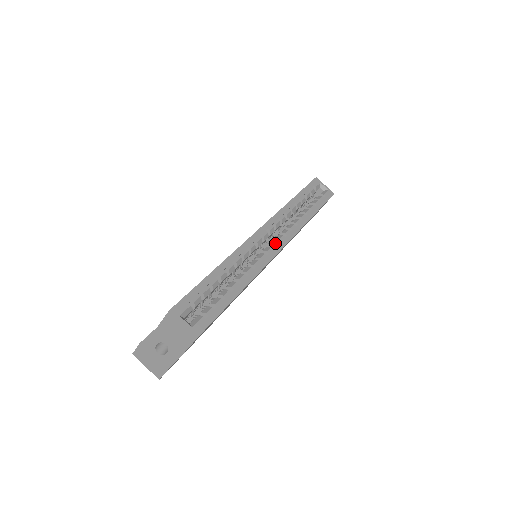
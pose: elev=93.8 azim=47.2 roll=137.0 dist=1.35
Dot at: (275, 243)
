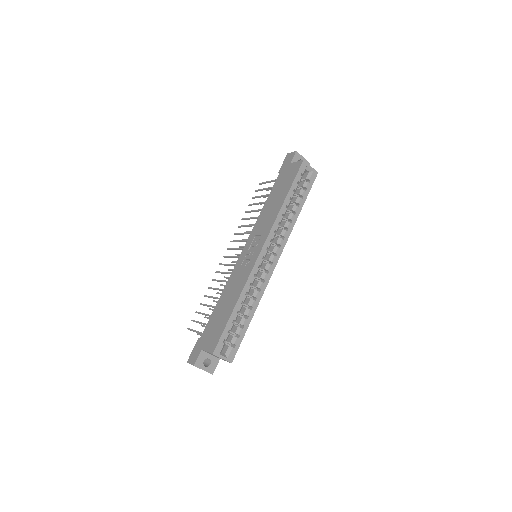
Dot at: (273, 259)
